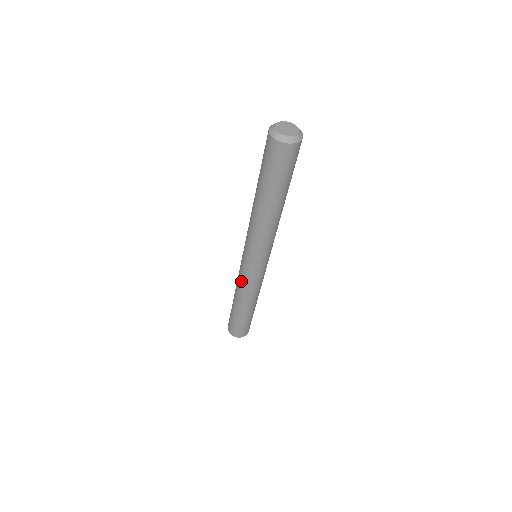
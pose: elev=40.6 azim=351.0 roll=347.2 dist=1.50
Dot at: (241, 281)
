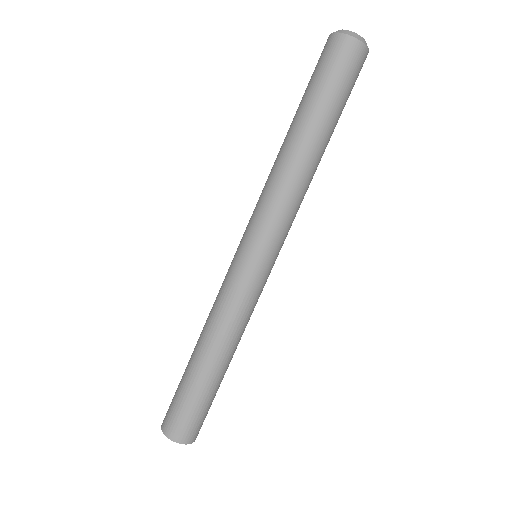
Dot at: occluded
